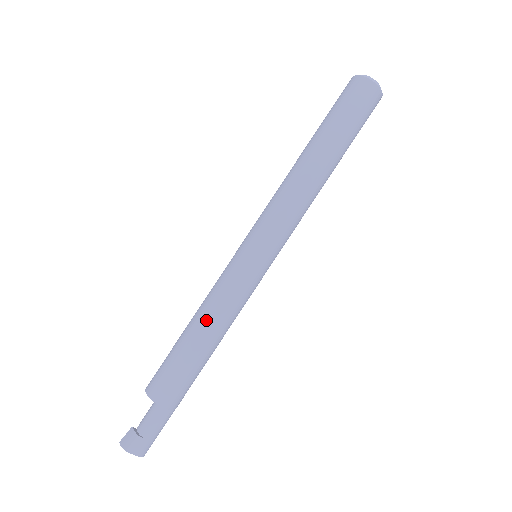
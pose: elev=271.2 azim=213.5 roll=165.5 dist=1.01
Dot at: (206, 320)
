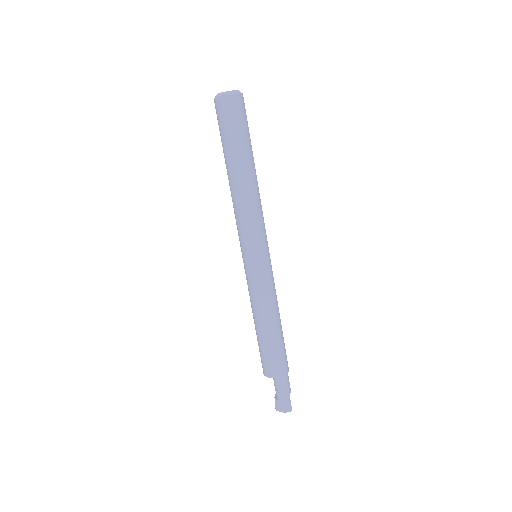
Dot at: (253, 314)
